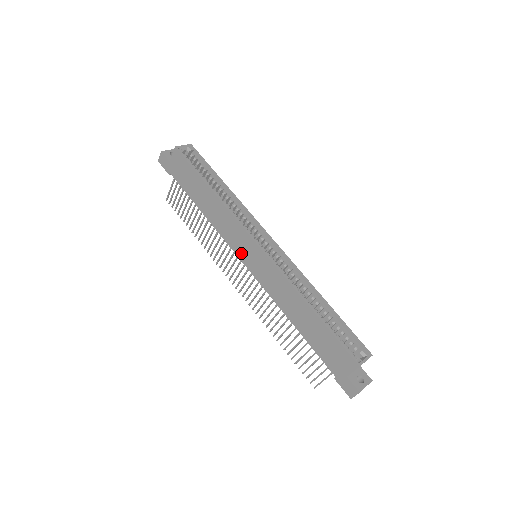
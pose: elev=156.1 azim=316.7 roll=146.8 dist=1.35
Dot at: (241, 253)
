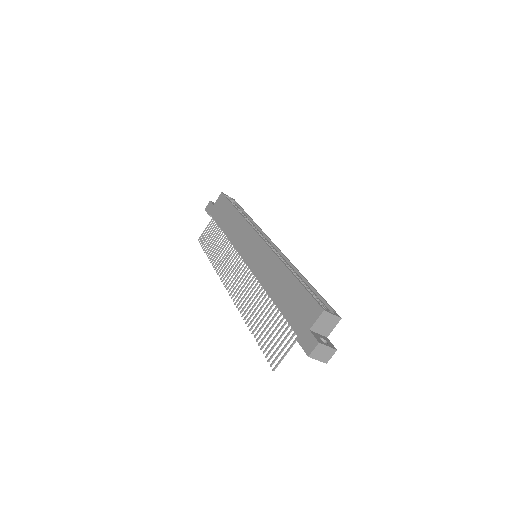
Dot at: (244, 251)
